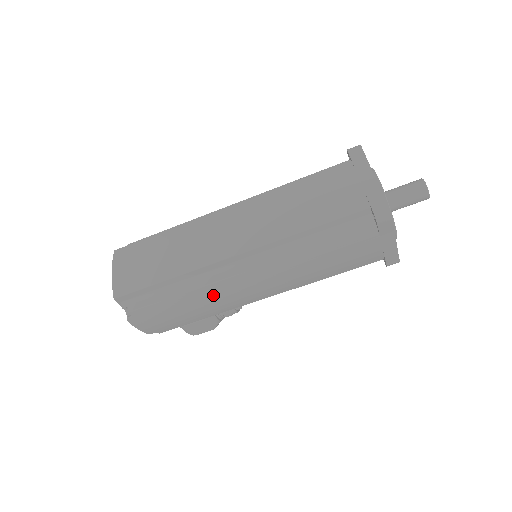
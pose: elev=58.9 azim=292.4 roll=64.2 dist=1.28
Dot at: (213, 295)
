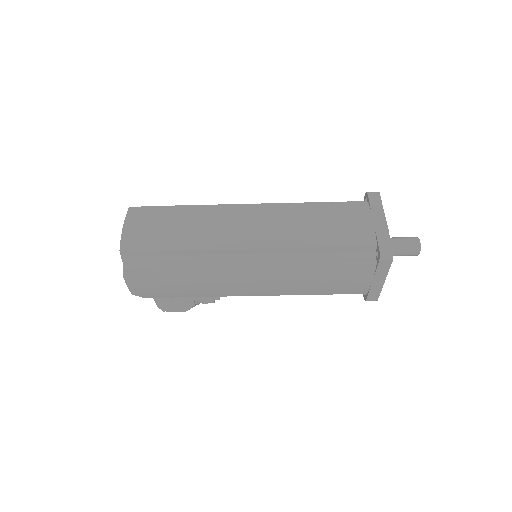
Dot at: (213, 277)
